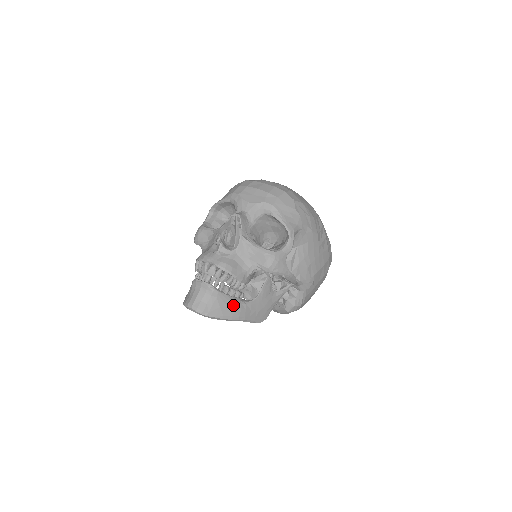
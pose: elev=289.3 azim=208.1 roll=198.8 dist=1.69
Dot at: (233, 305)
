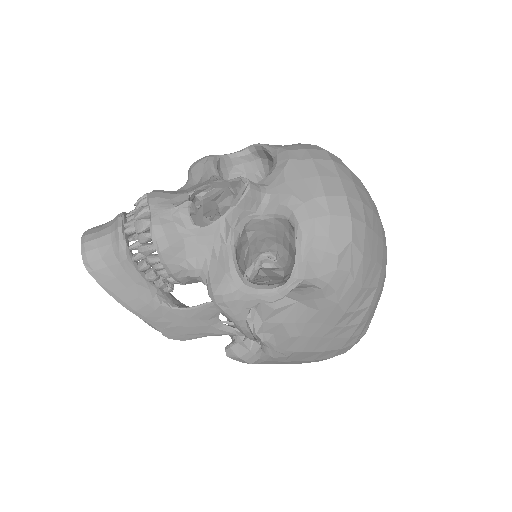
Dot at: (138, 291)
